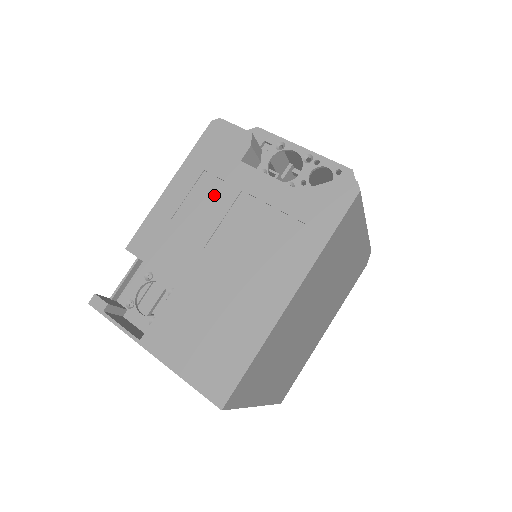
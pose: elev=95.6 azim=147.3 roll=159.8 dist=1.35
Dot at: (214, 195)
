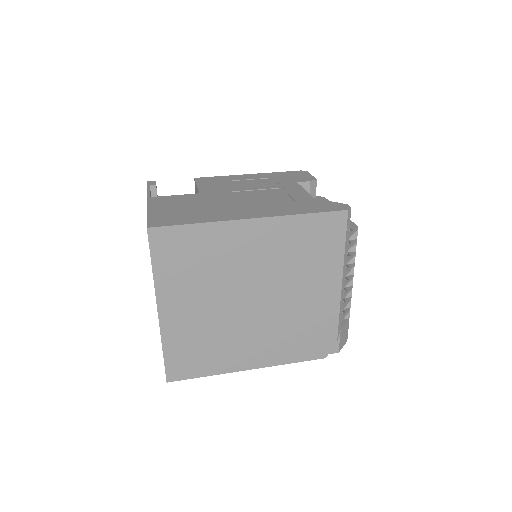
Dot at: (266, 184)
